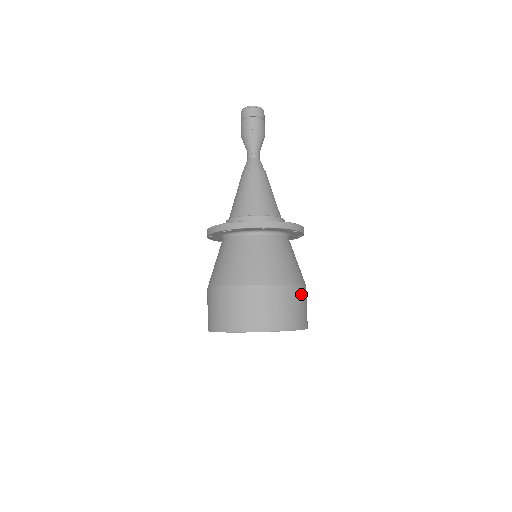
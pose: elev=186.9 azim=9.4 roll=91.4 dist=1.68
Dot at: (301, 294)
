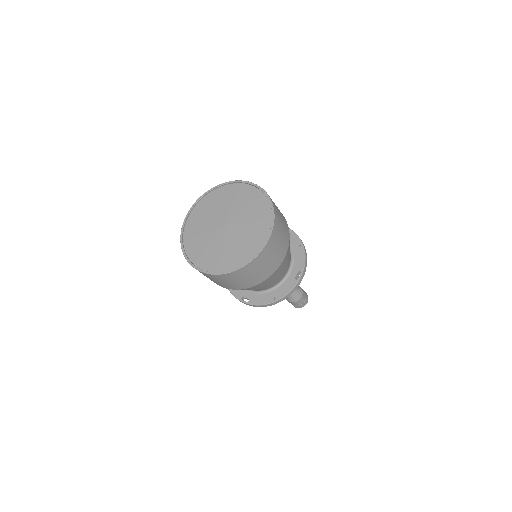
Dot at: (280, 257)
